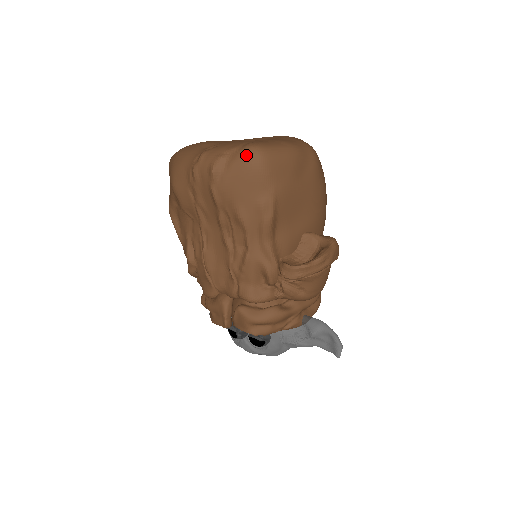
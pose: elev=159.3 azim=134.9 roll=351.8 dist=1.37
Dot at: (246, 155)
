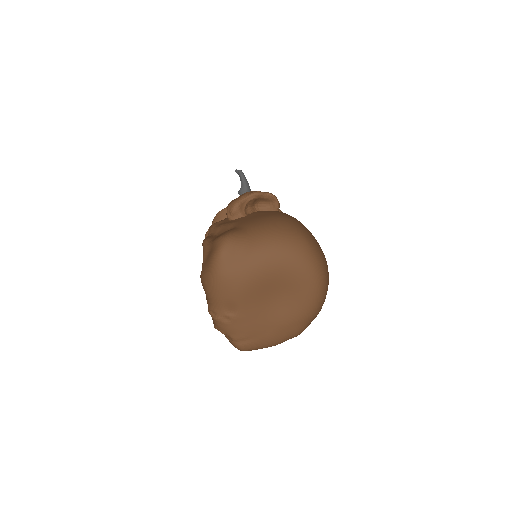
Dot at: (234, 346)
